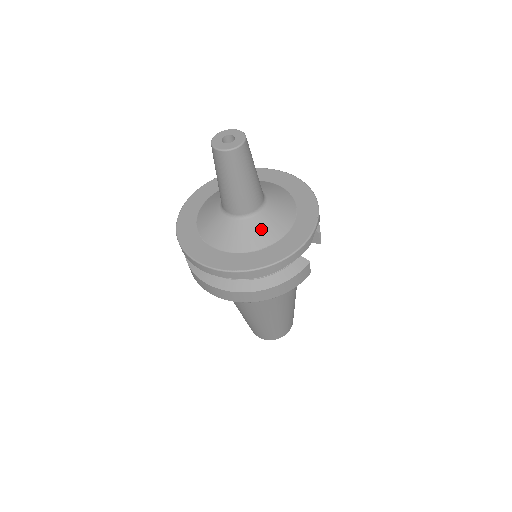
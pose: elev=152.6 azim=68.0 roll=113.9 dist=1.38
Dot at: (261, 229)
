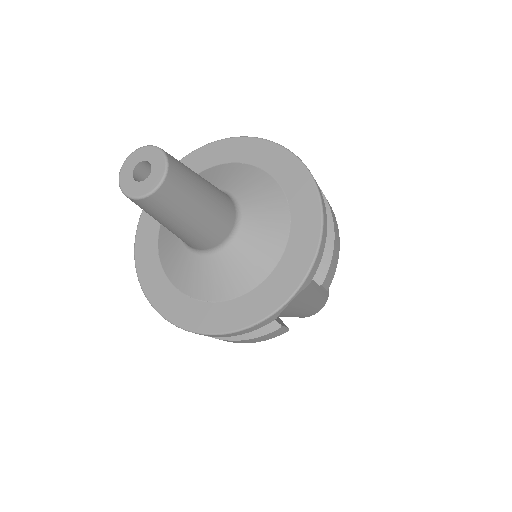
Dot at: (213, 276)
